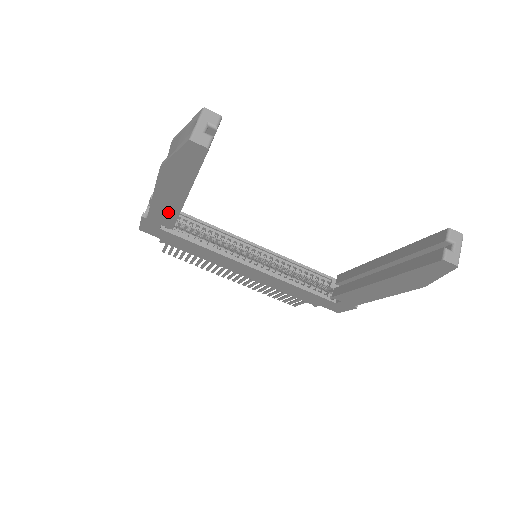
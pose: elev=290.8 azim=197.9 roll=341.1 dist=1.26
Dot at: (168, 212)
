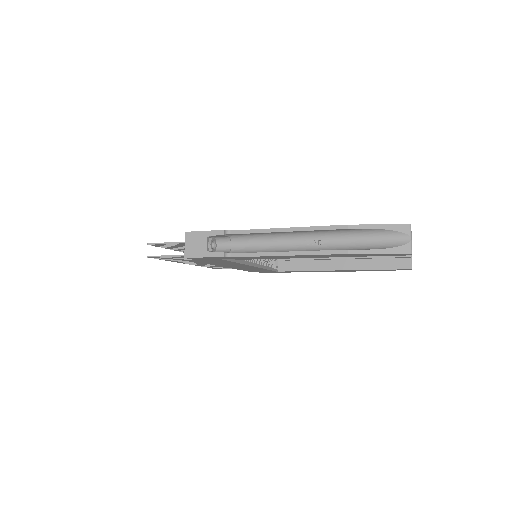
Dot at: (270, 258)
